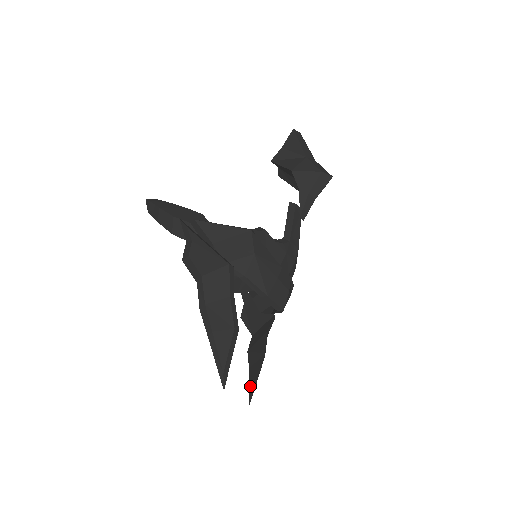
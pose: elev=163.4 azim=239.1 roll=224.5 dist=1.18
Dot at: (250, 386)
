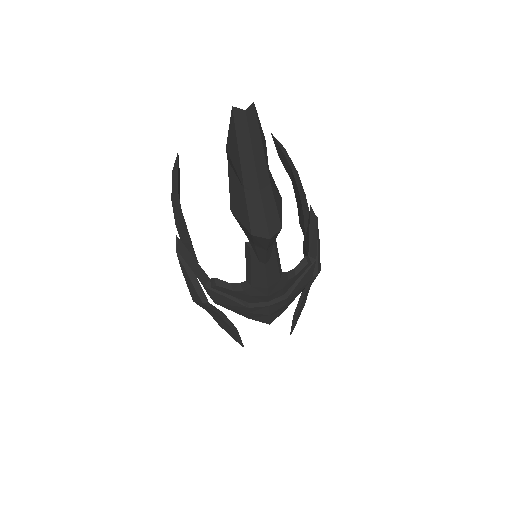
Dot at: occluded
